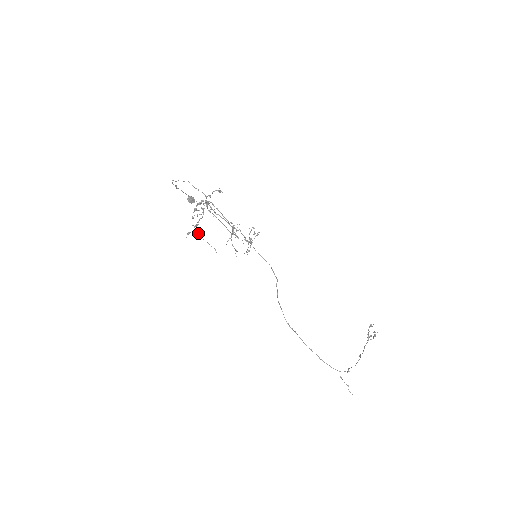
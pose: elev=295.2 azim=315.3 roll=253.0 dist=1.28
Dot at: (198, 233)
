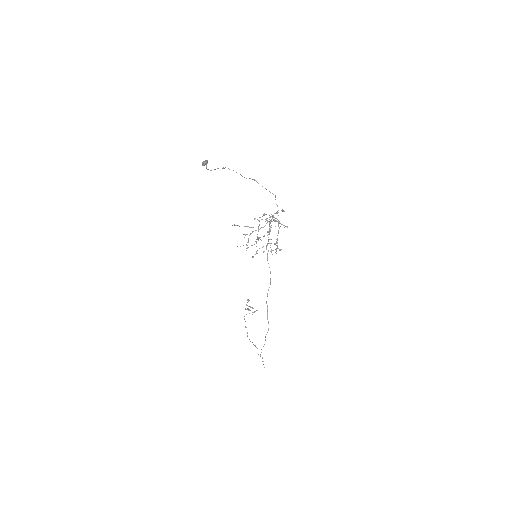
Dot at: (236, 225)
